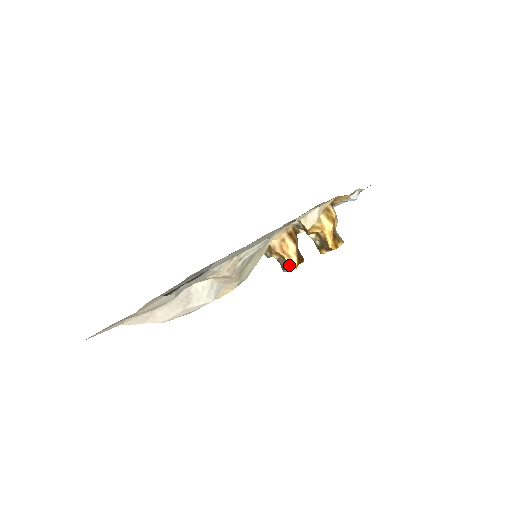
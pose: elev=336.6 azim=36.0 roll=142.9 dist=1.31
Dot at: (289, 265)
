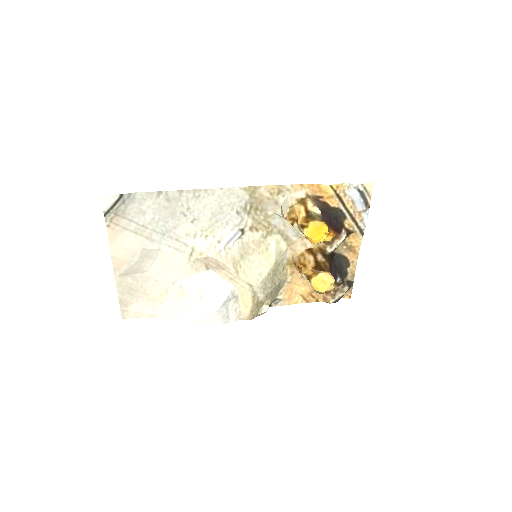
Dot at: (303, 272)
